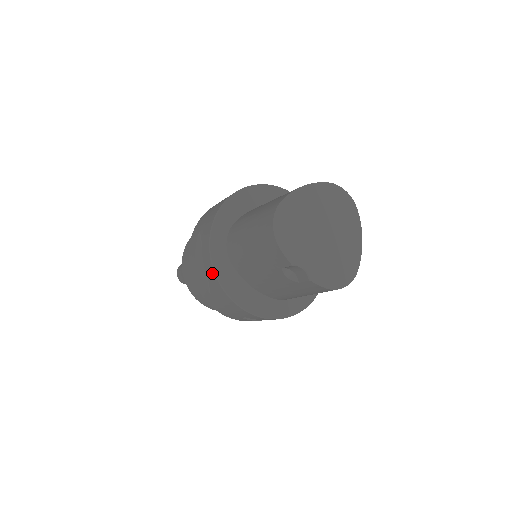
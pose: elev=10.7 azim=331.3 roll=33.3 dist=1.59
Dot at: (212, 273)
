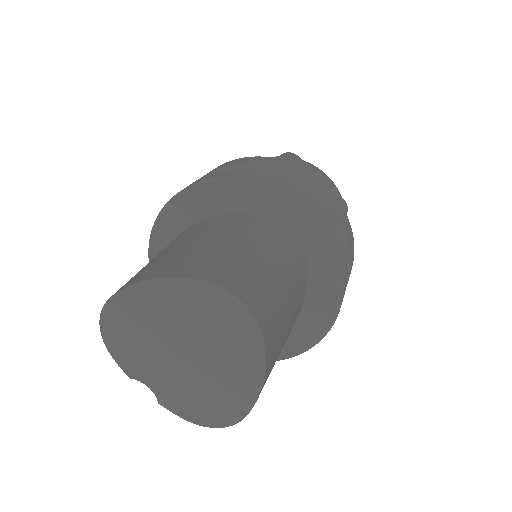
Dot at: occluded
